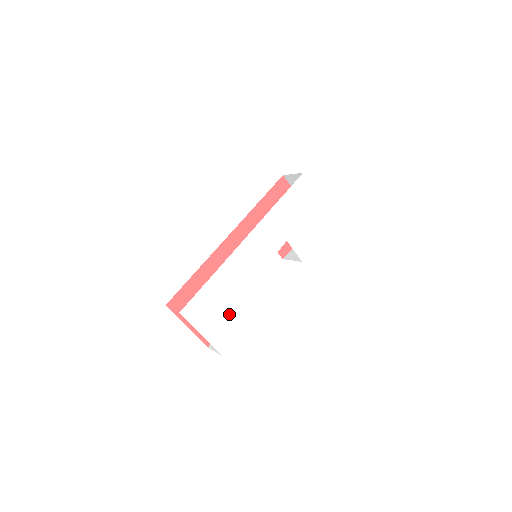
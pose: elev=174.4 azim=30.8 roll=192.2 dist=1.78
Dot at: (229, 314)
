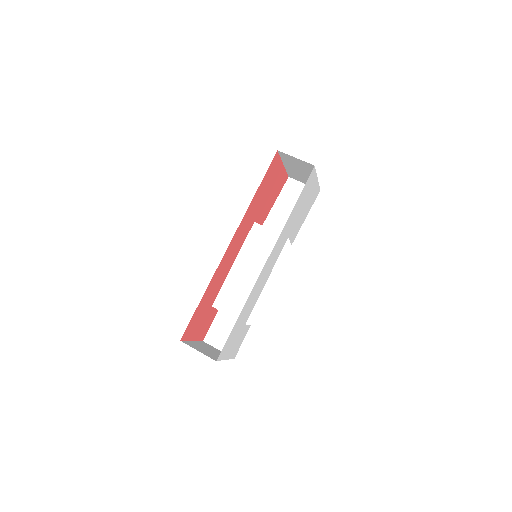
Dot at: (243, 328)
